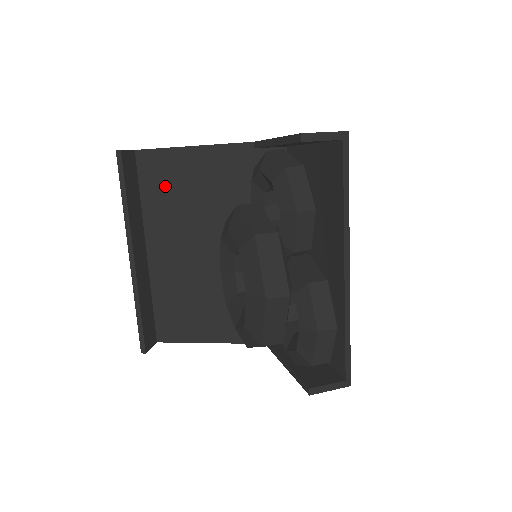
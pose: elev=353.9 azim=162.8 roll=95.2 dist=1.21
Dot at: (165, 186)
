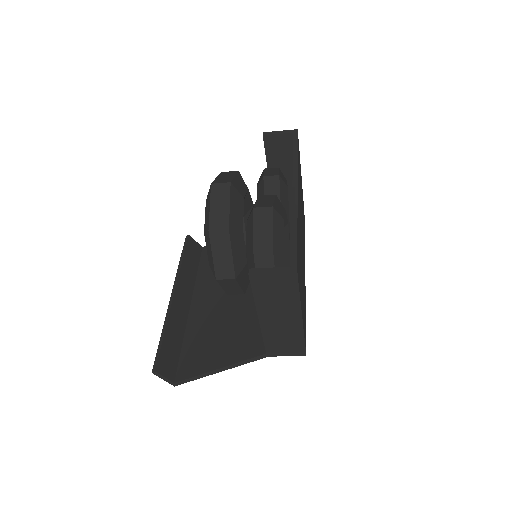
Dot at: occluded
